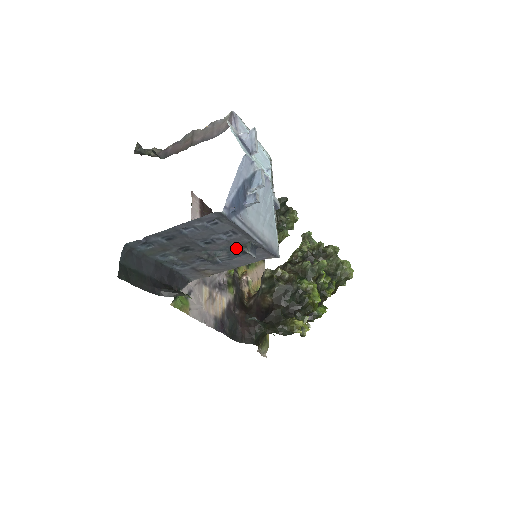
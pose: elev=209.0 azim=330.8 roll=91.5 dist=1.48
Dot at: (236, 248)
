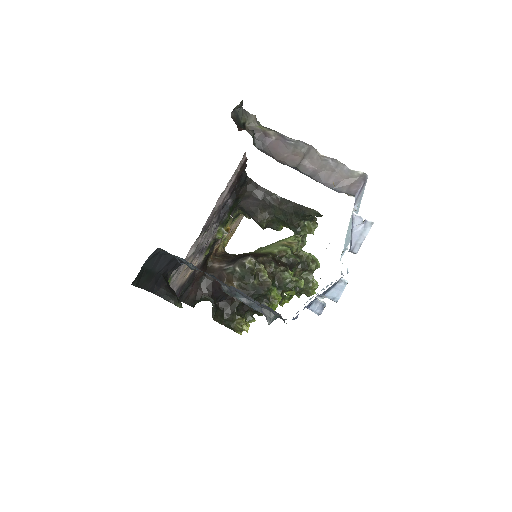
Dot at: (260, 308)
